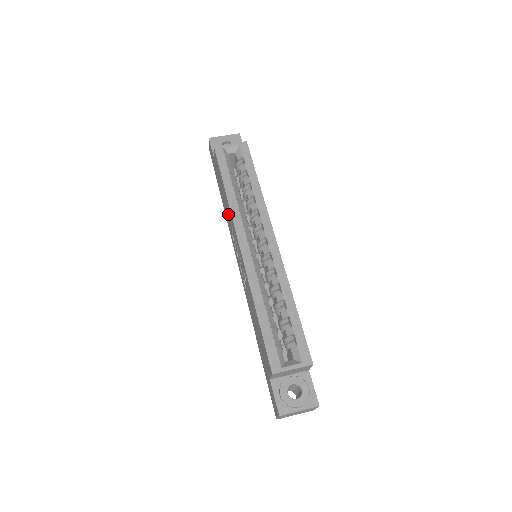
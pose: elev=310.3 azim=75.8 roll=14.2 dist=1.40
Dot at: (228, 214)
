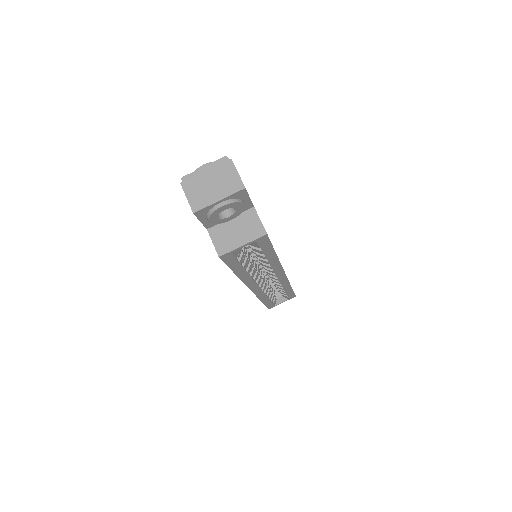
Dot at: occluded
